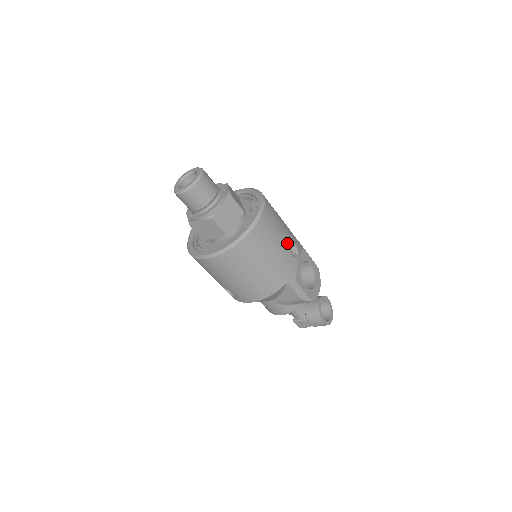
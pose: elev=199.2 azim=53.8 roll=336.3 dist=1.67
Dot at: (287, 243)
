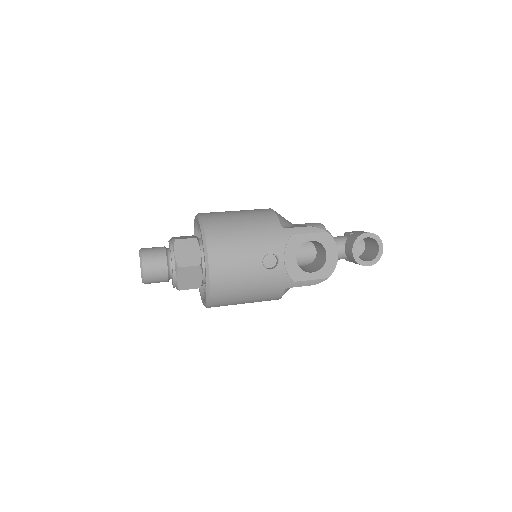
Dot at: (258, 265)
